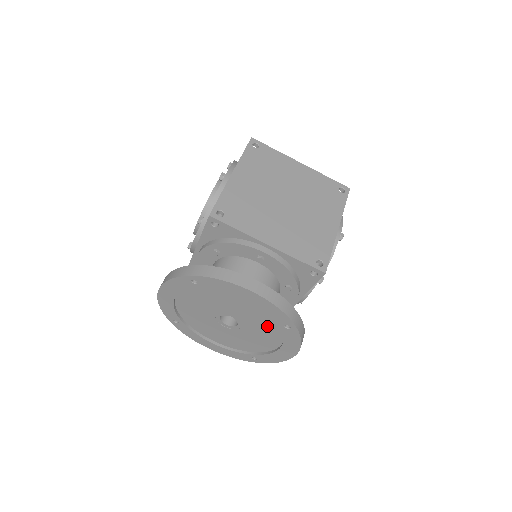
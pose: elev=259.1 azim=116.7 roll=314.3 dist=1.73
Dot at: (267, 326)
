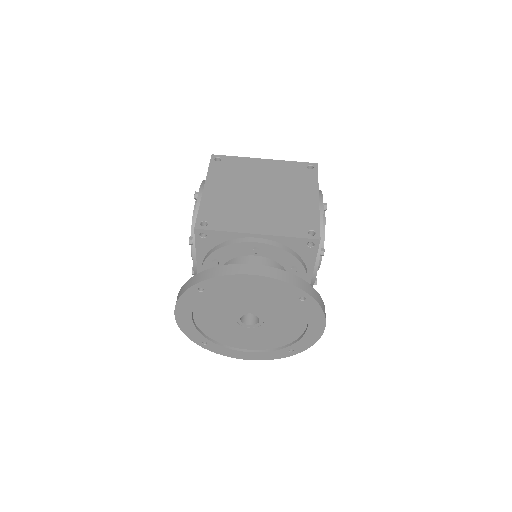
Dot at: (285, 308)
